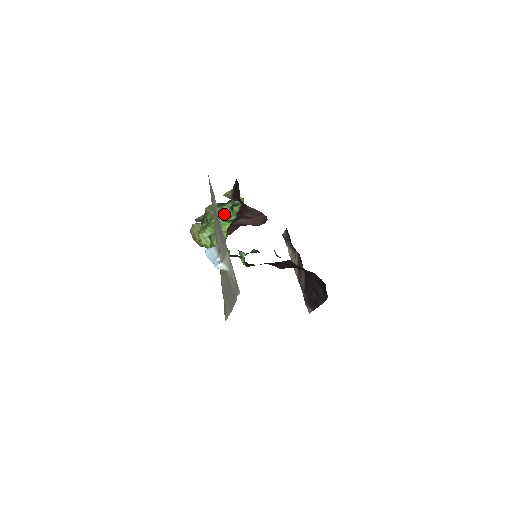
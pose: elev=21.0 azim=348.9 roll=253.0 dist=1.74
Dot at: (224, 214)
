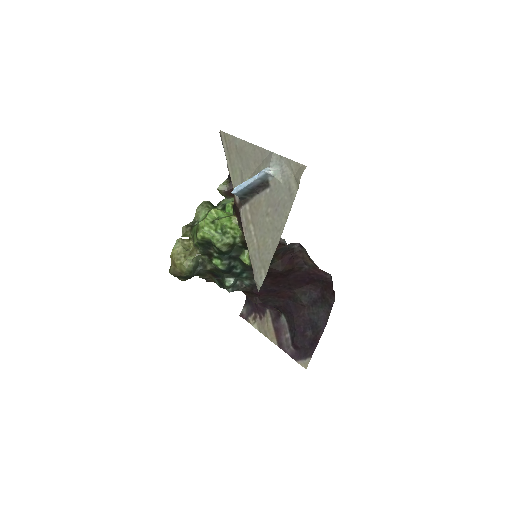
Dot at: occluded
